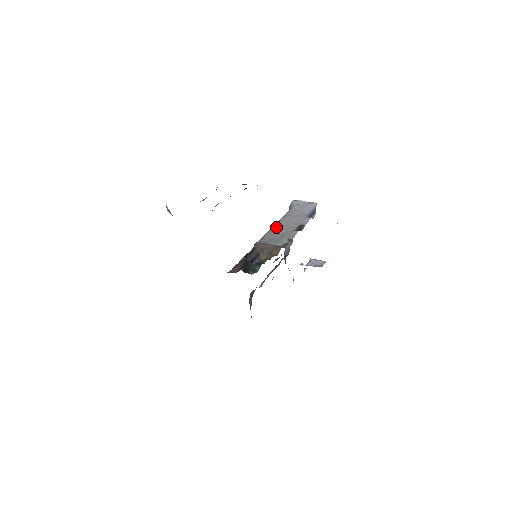
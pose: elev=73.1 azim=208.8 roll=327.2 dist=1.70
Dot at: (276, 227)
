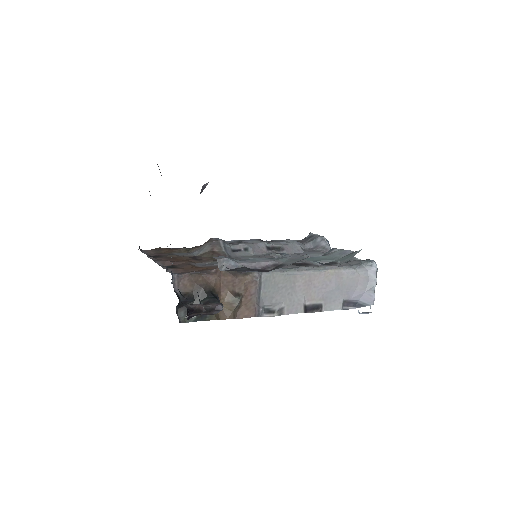
Dot at: (306, 276)
